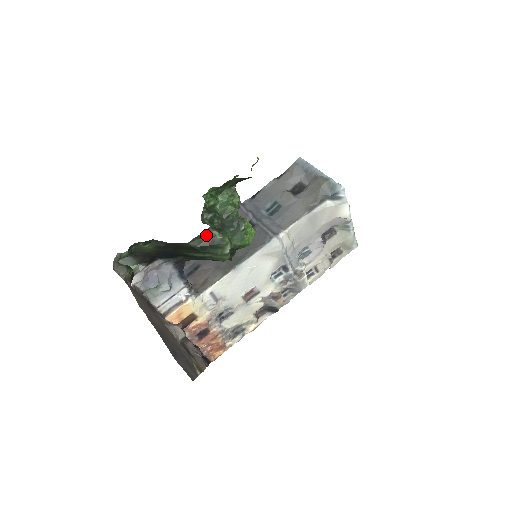
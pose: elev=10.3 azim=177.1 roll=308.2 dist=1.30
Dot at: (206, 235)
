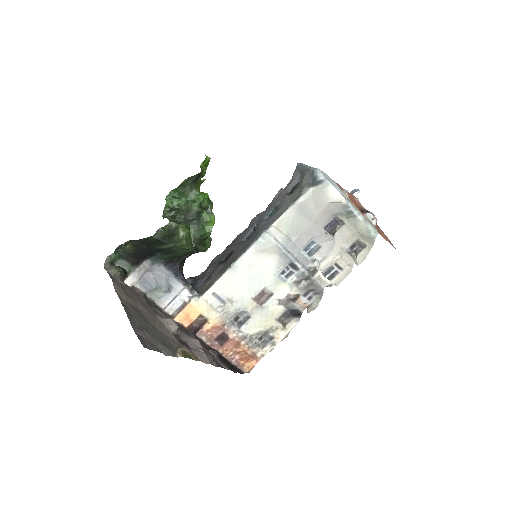
Dot at: (165, 227)
